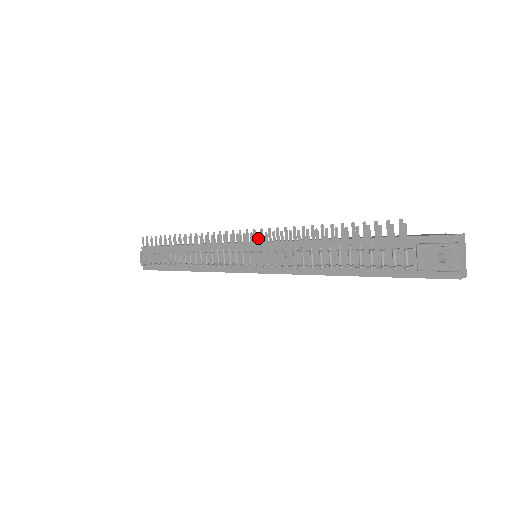
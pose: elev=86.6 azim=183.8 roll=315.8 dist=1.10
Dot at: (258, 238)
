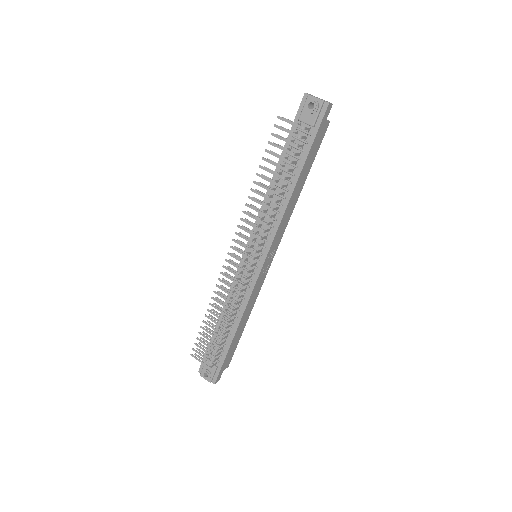
Dot at: (242, 235)
